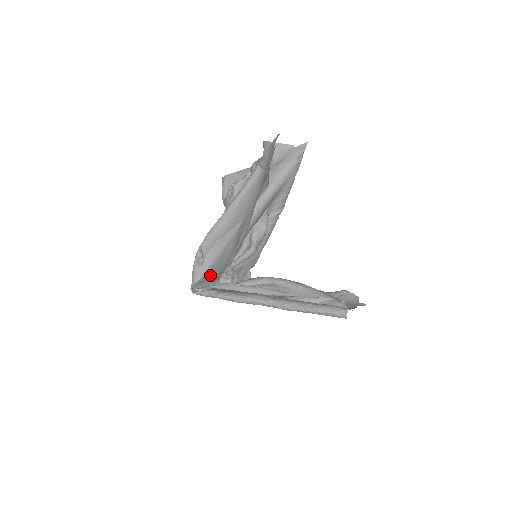
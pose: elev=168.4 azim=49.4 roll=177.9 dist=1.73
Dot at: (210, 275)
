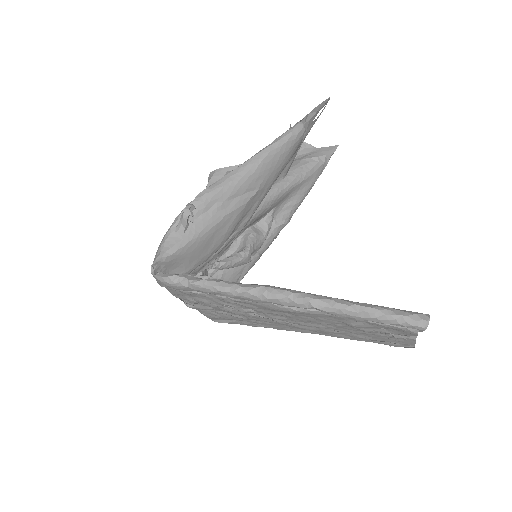
Dot at: (185, 259)
